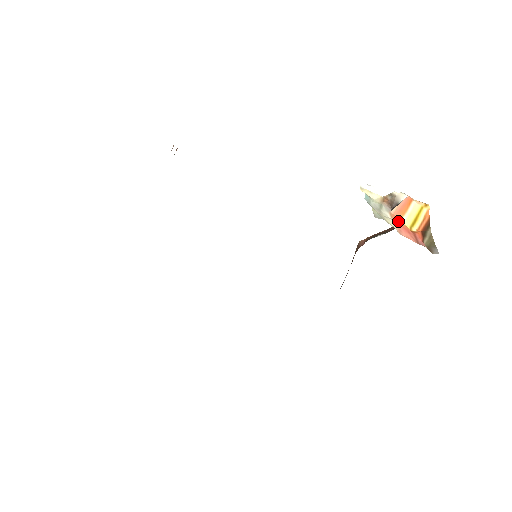
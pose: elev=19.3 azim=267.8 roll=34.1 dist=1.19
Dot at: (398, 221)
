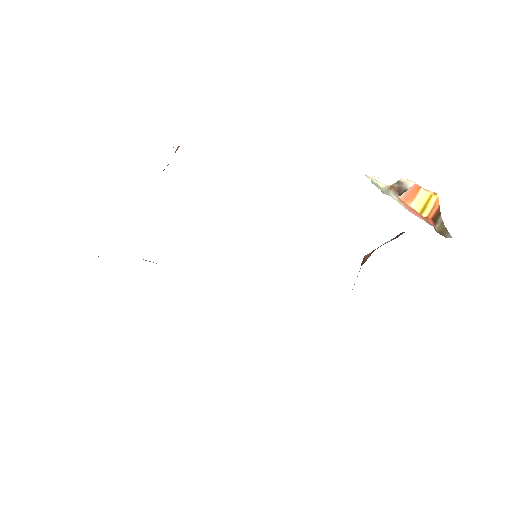
Dot at: (407, 205)
